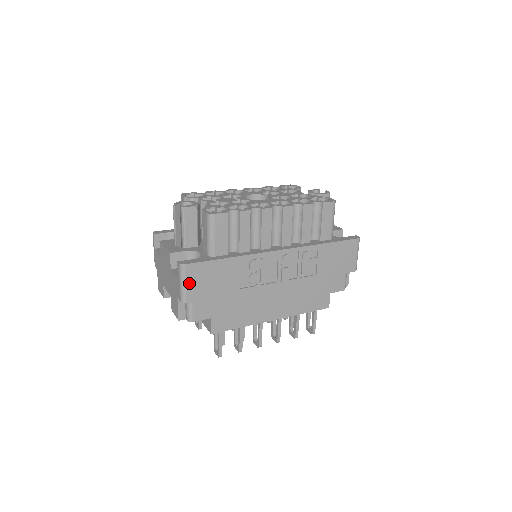
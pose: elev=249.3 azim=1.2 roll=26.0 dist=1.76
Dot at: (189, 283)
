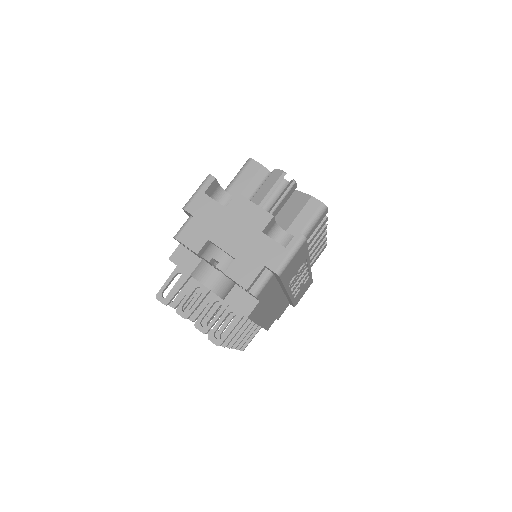
Dot at: (294, 258)
